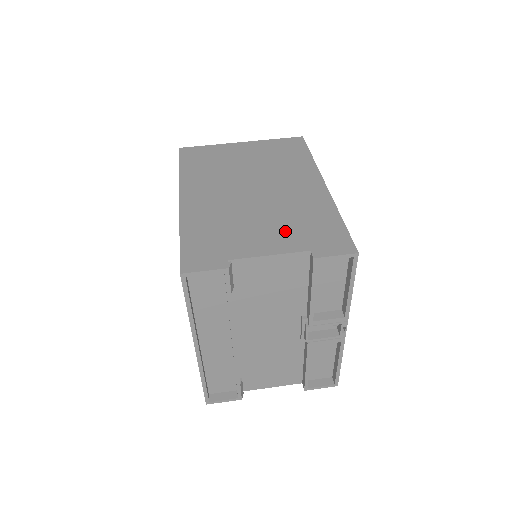
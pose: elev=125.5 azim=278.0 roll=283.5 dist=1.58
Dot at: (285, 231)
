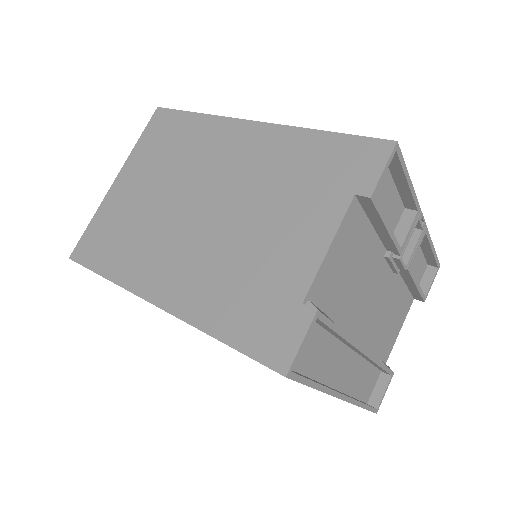
Dot at: (300, 207)
